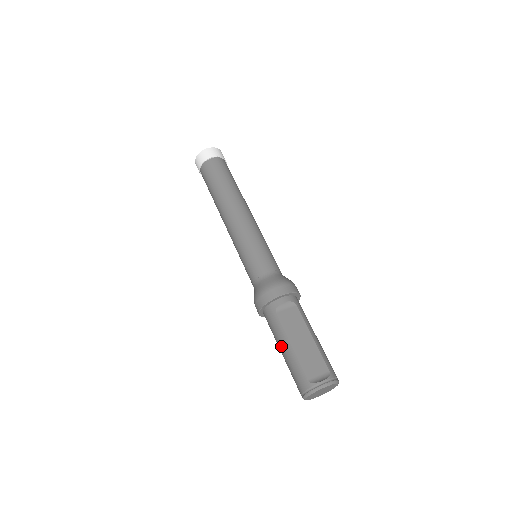
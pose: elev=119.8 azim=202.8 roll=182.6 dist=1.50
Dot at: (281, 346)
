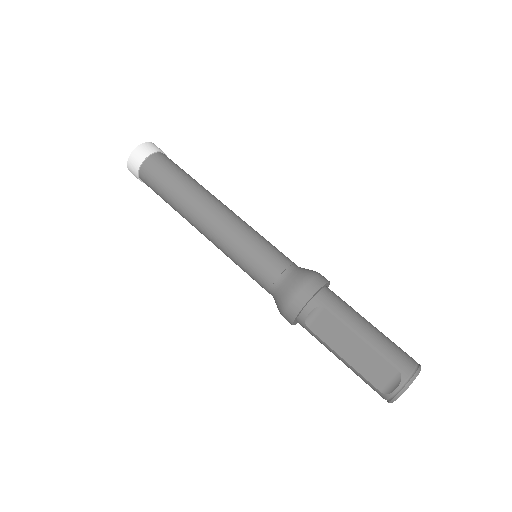
Dot at: (336, 356)
